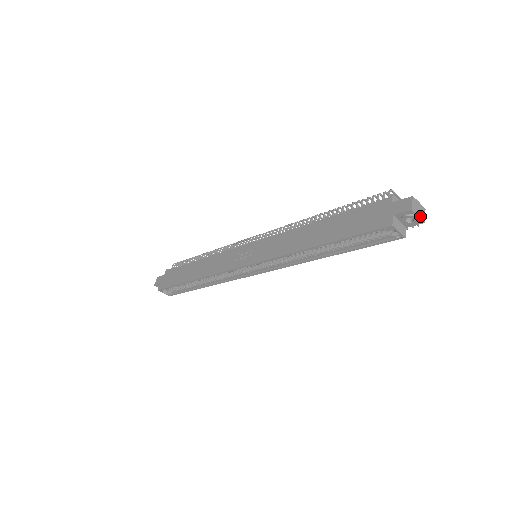
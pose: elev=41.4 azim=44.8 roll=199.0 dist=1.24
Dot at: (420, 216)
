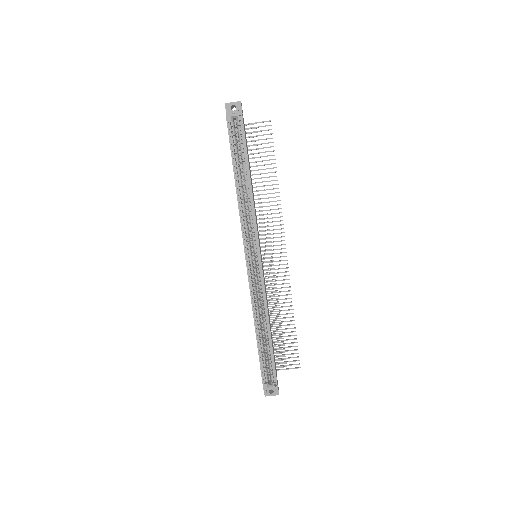
Dot at: (235, 102)
